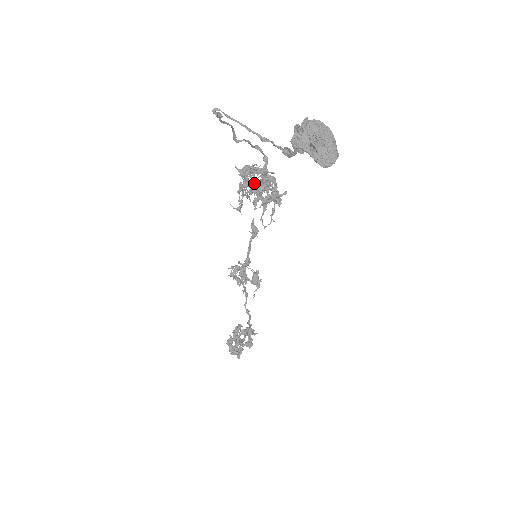
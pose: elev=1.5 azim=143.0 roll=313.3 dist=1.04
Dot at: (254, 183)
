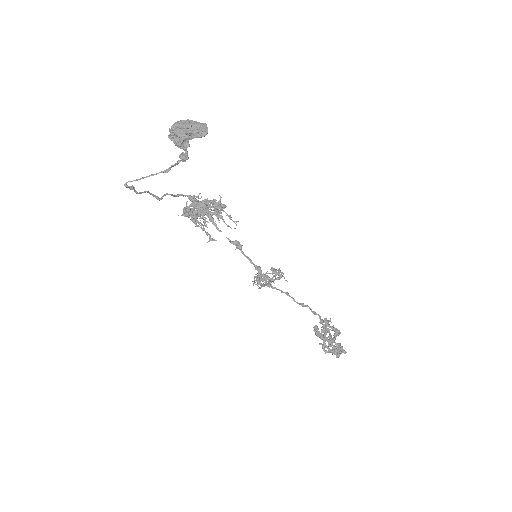
Dot at: (197, 208)
